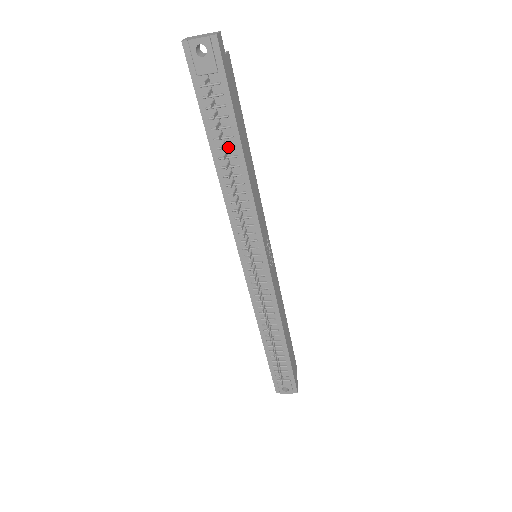
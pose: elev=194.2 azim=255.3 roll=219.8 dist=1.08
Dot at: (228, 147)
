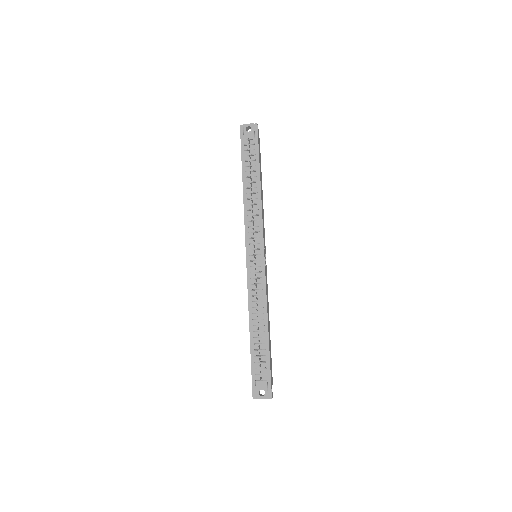
Dot at: (253, 176)
